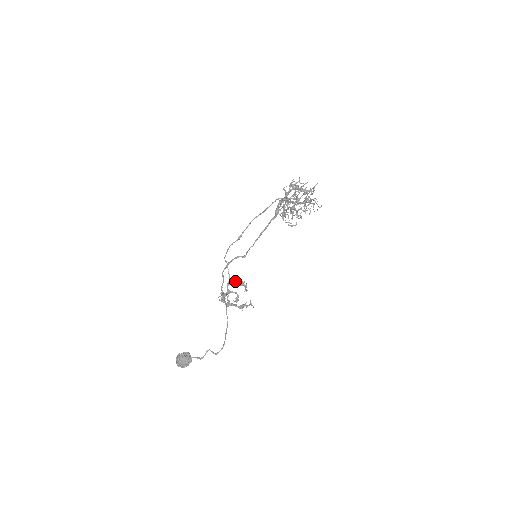
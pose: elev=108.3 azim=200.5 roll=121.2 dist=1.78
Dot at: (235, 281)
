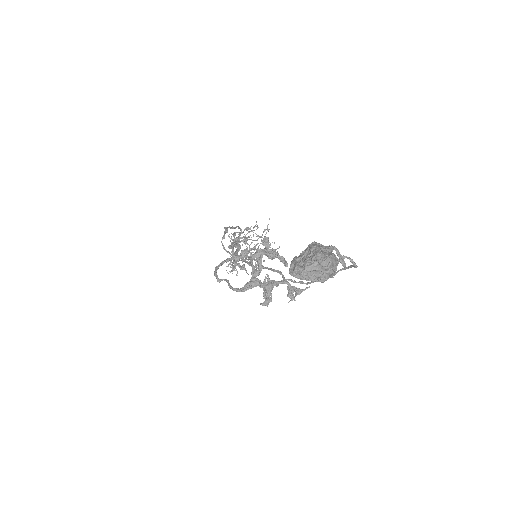
Dot at: occluded
